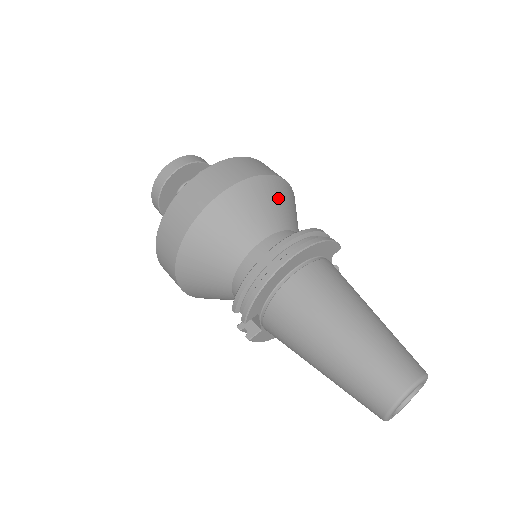
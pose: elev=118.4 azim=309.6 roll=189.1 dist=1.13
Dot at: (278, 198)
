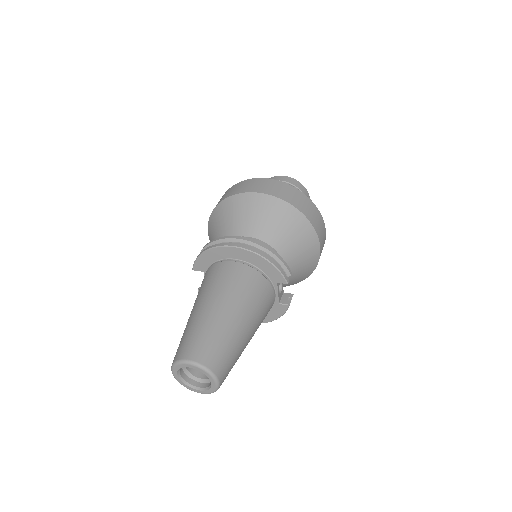
Dot at: (286, 224)
